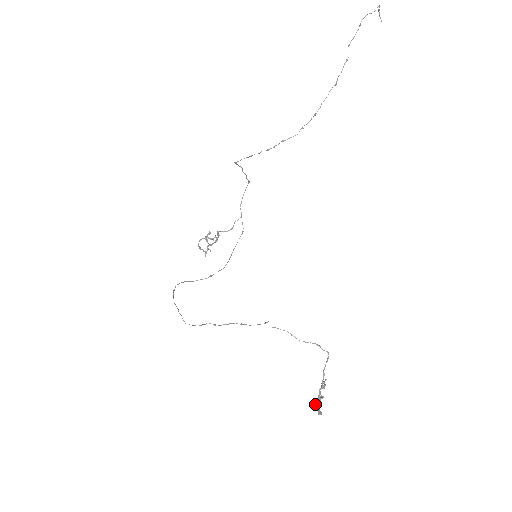
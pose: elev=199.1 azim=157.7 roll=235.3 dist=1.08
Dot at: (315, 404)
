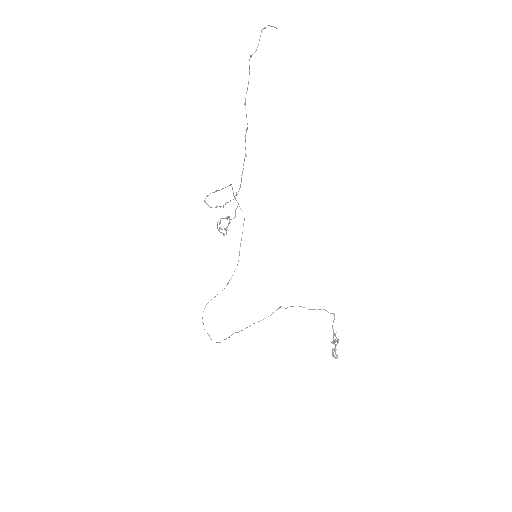
Dot at: (332, 351)
